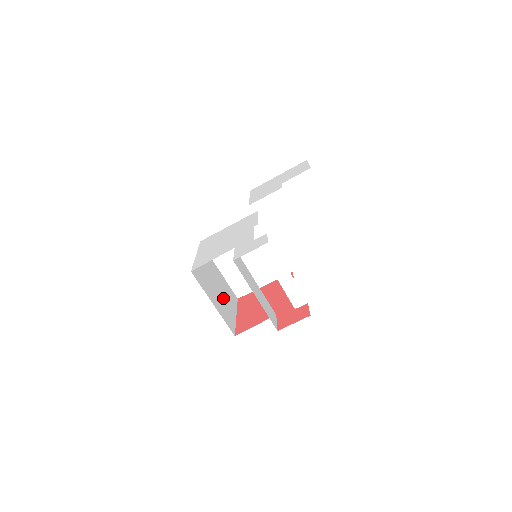
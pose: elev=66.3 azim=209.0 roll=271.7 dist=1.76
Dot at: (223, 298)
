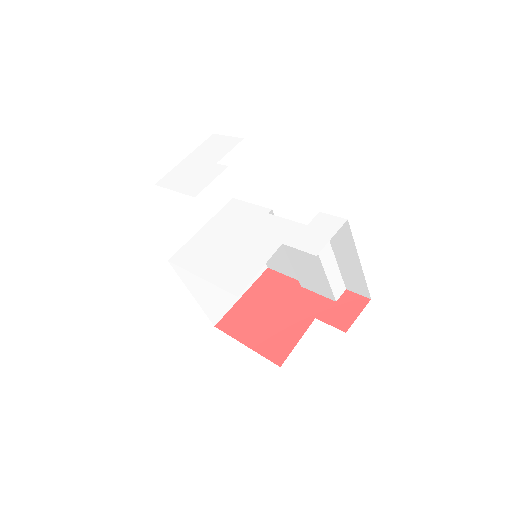
Dot at: occluded
